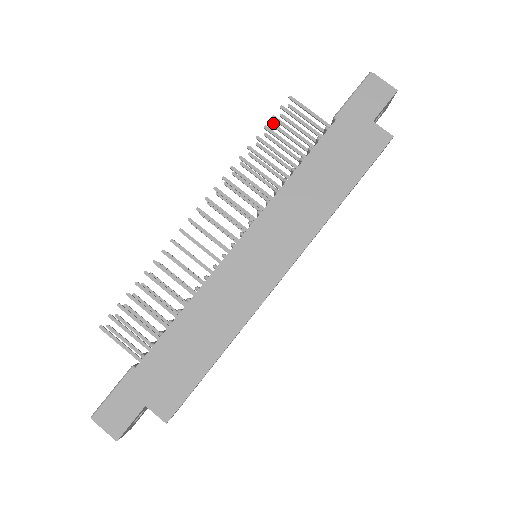
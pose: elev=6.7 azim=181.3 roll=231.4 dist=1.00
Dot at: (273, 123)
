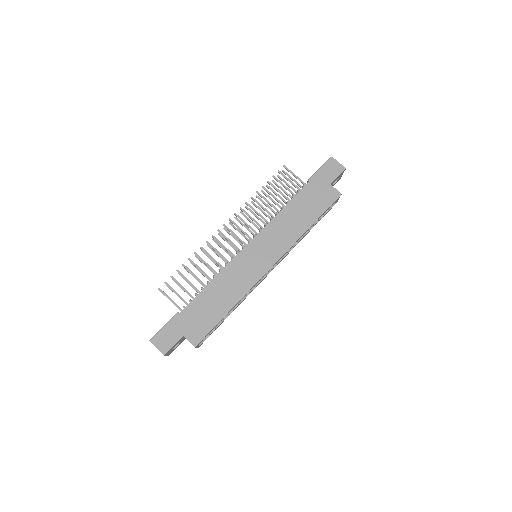
Dot at: (272, 180)
